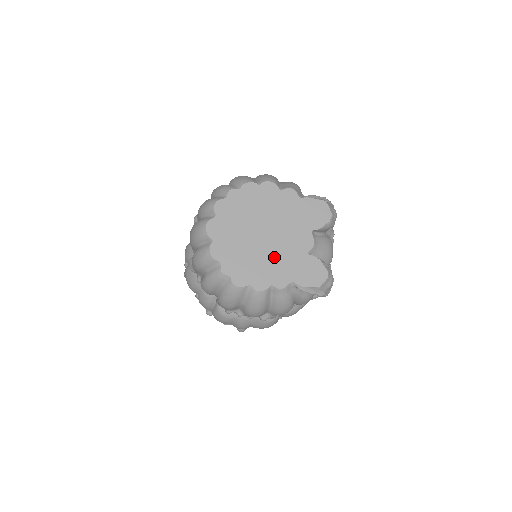
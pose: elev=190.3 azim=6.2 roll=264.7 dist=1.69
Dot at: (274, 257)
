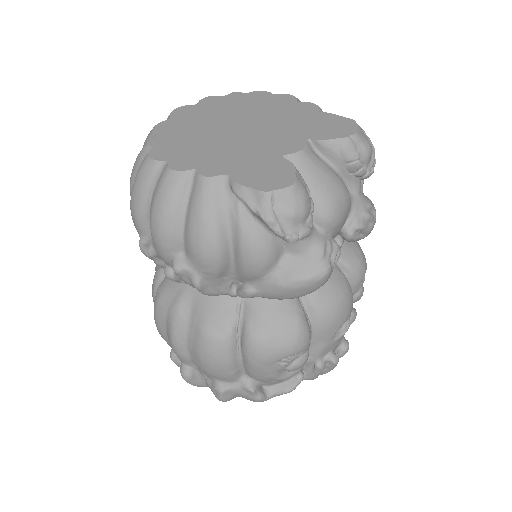
Dot at: (228, 147)
